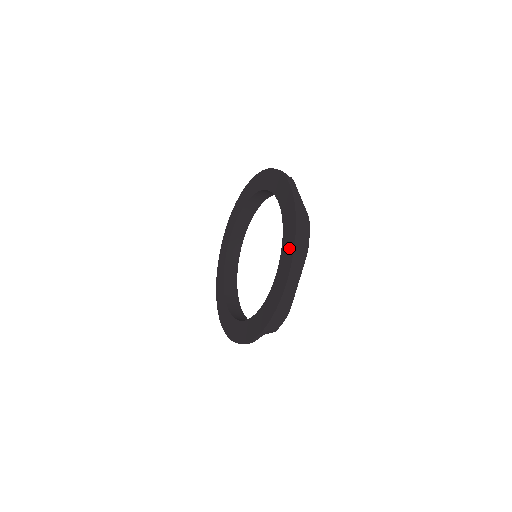
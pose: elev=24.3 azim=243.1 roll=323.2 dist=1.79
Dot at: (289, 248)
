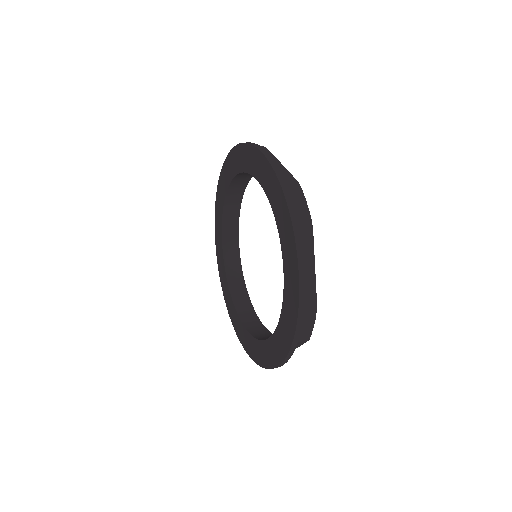
Dot at: (287, 229)
